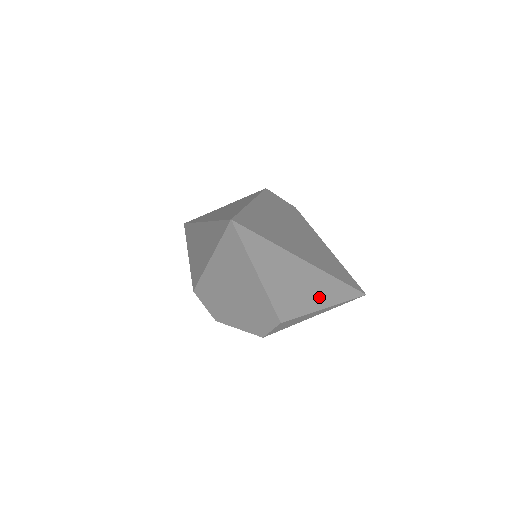
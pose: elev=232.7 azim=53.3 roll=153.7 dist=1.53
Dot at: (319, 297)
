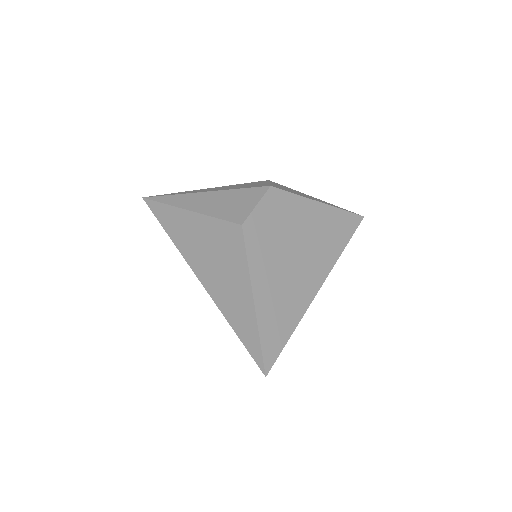
Dot at: occluded
